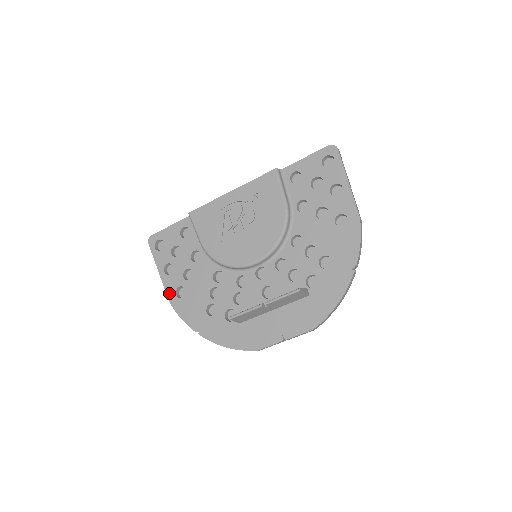
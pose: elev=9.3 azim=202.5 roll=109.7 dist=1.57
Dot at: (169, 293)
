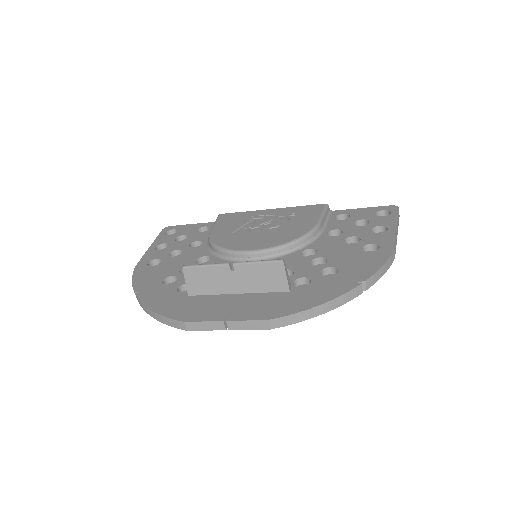
Dot at: (143, 260)
